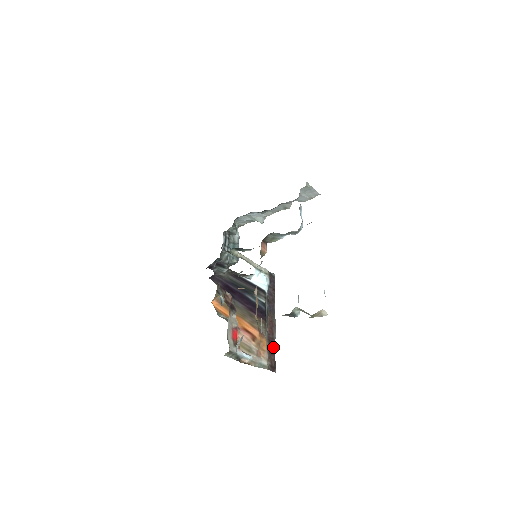
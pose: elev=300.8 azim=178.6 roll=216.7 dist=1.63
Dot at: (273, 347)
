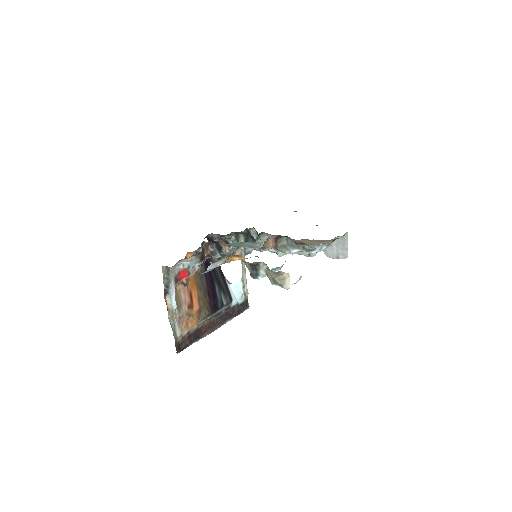
Dot at: (196, 338)
